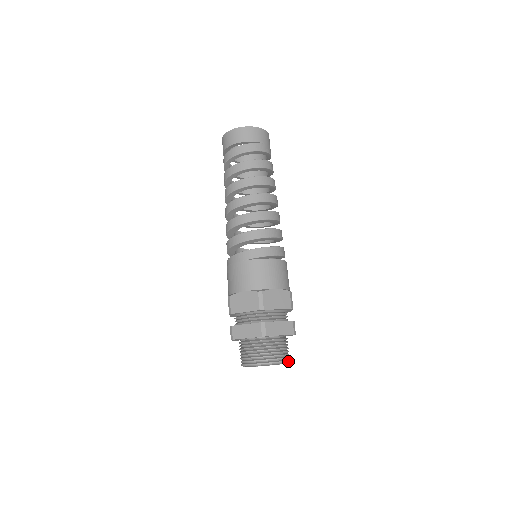
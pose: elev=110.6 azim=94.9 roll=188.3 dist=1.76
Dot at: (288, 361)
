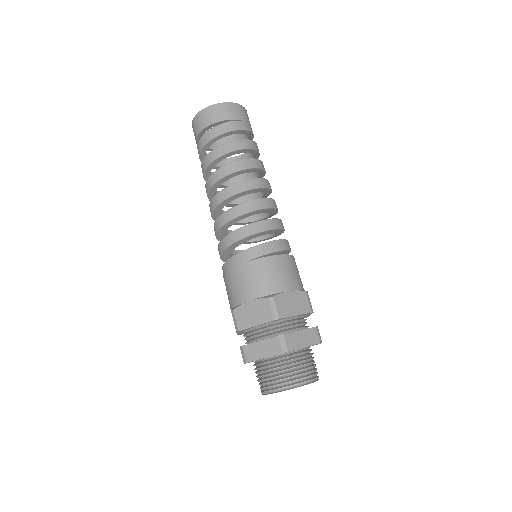
Dot at: (318, 377)
